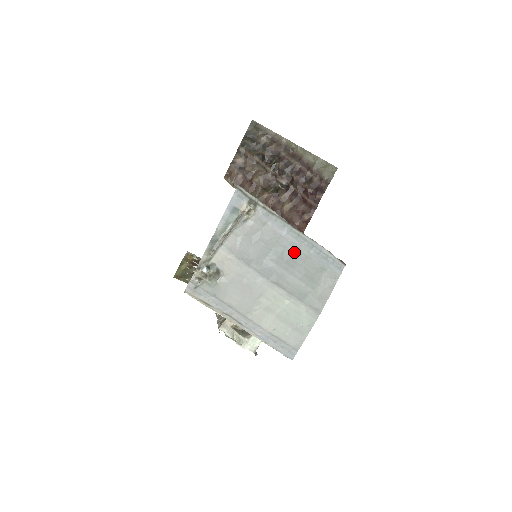
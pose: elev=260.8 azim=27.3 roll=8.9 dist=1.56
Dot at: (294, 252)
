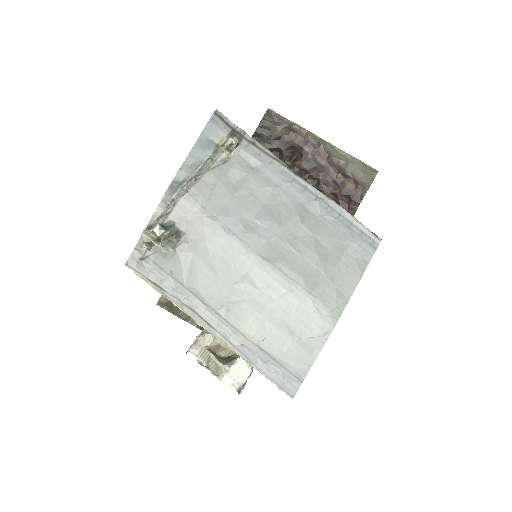
Dot at: (297, 212)
